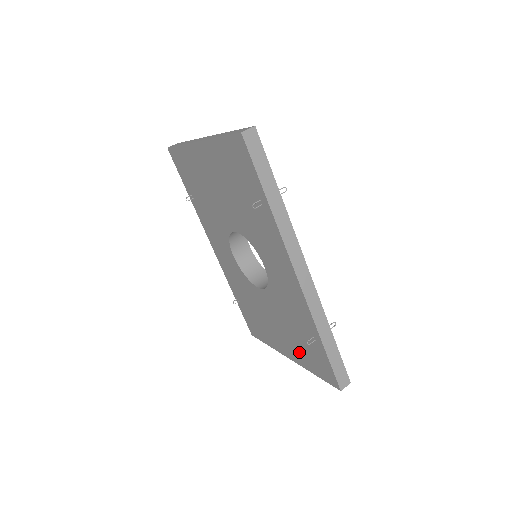
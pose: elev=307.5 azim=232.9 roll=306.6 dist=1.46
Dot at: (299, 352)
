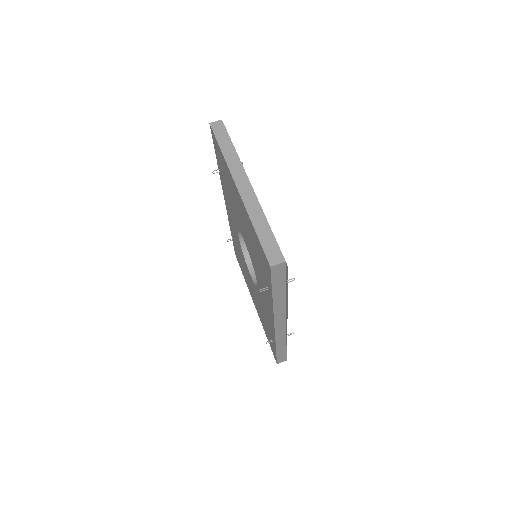
Dot at: (261, 319)
